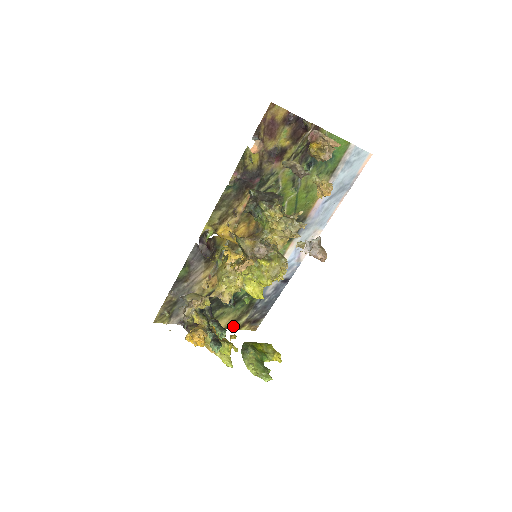
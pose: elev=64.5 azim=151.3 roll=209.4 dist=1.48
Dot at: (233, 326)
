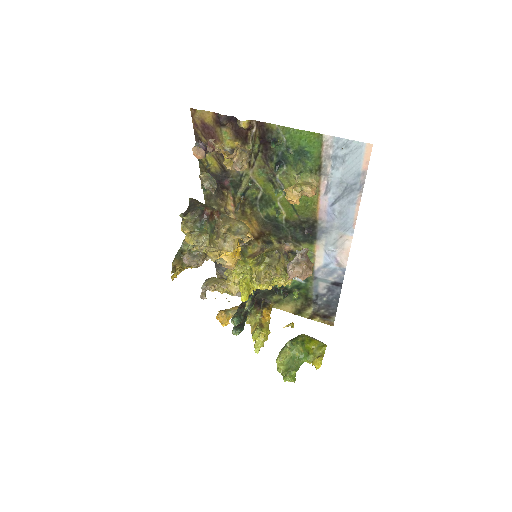
Dot at: (302, 314)
